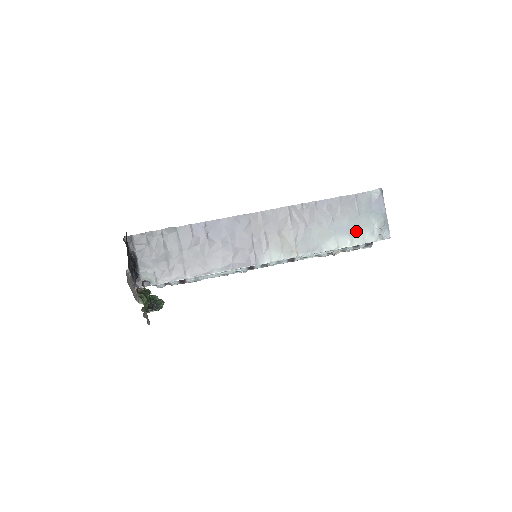
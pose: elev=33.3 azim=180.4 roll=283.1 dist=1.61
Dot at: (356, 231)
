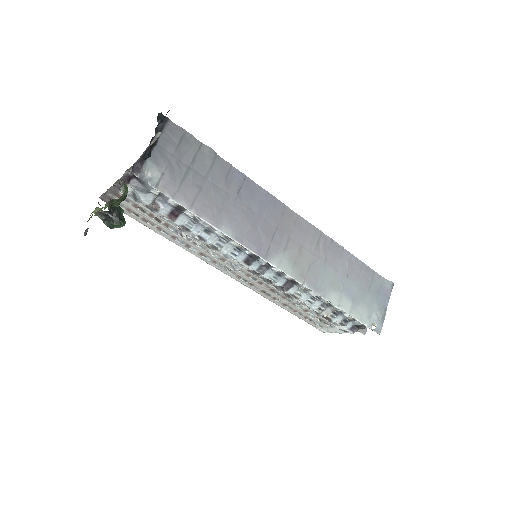
Dot at: (359, 304)
